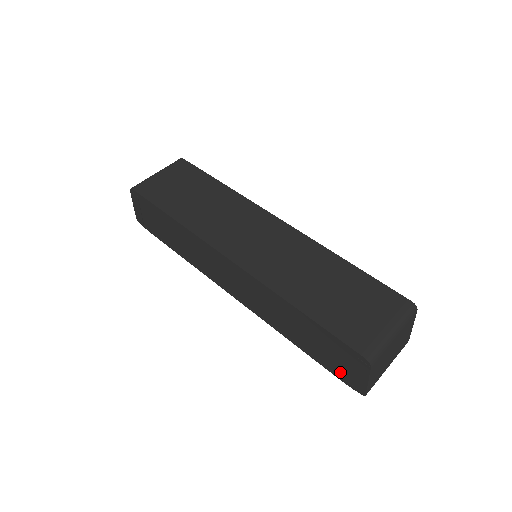
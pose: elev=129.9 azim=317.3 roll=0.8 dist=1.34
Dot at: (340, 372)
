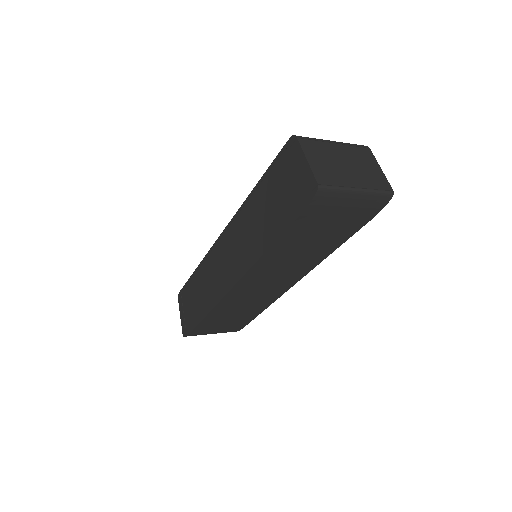
Dot at: (297, 201)
